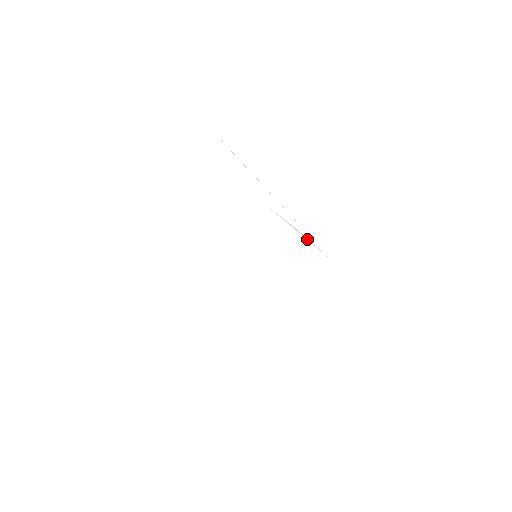
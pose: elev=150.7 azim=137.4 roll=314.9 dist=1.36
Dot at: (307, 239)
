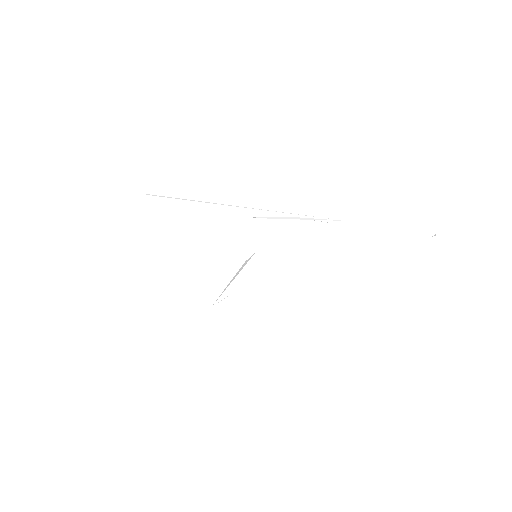
Dot at: (307, 219)
